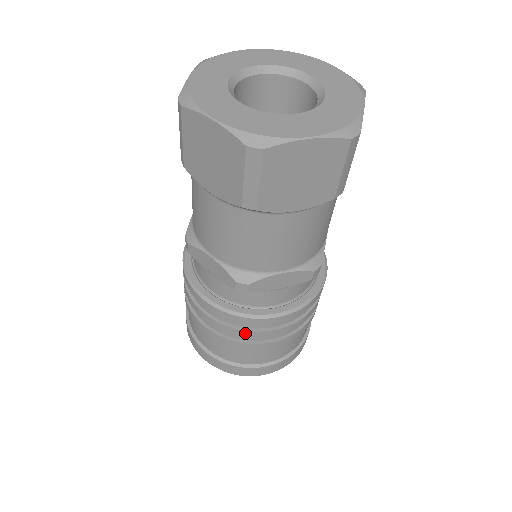
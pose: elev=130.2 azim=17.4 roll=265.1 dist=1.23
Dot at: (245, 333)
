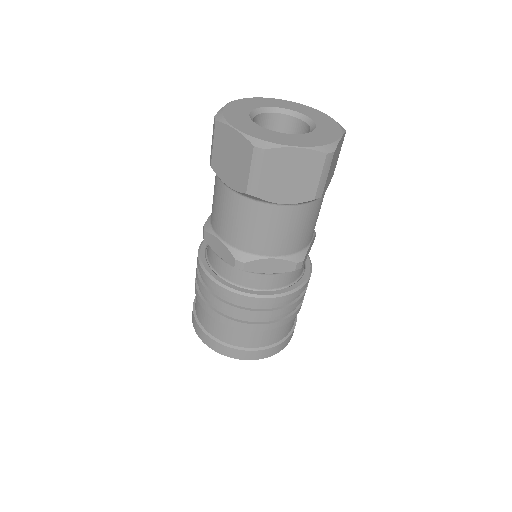
Dot at: (237, 310)
